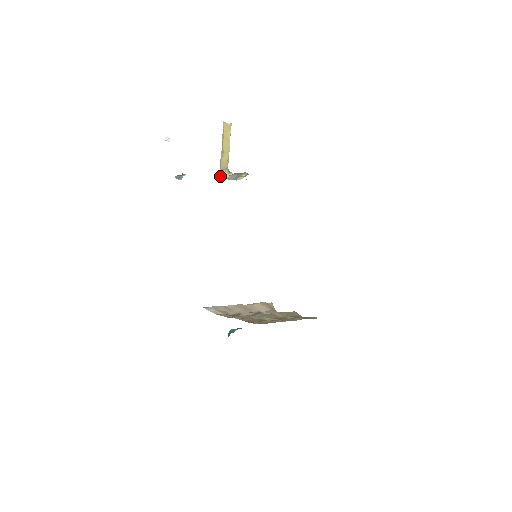
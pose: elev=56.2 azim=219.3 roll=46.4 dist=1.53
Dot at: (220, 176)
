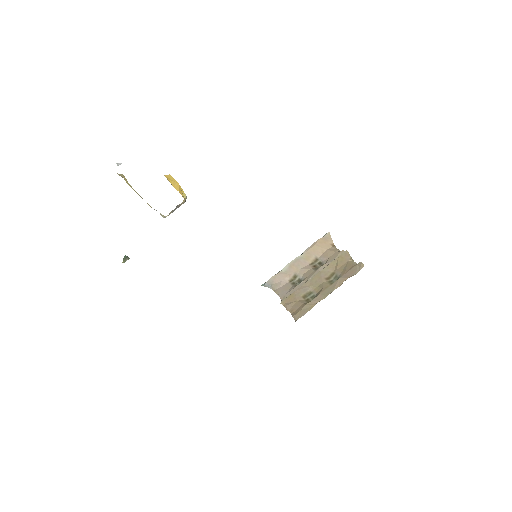
Dot at: (163, 217)
